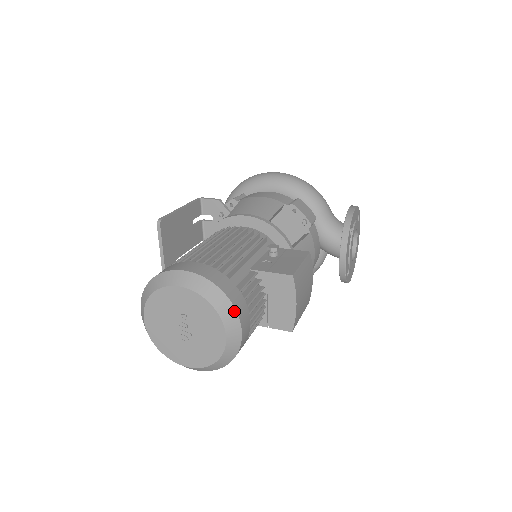
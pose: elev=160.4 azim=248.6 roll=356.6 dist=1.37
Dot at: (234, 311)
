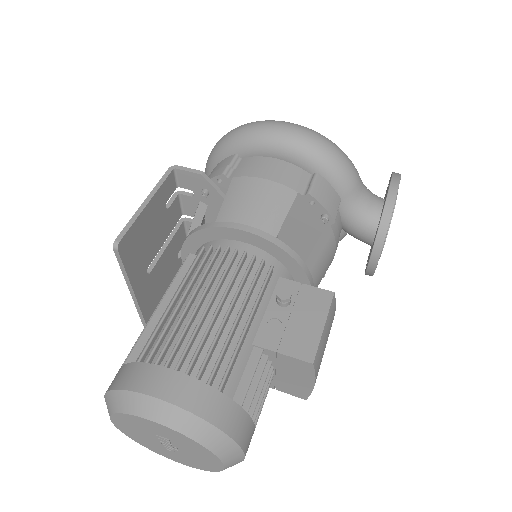
Dot at: (234, 444)
